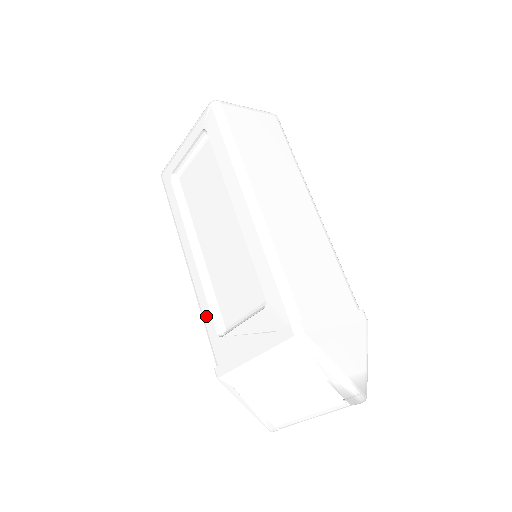
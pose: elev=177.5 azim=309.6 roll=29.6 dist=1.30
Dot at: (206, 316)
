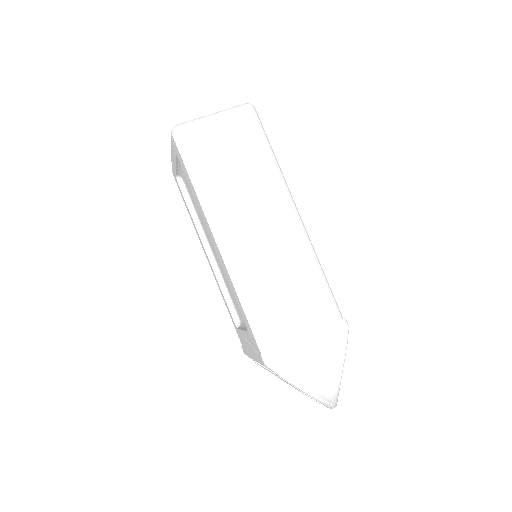
Dot at: (227, 307)
